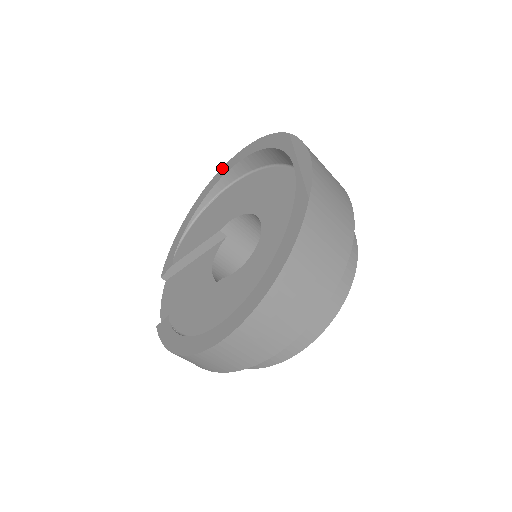
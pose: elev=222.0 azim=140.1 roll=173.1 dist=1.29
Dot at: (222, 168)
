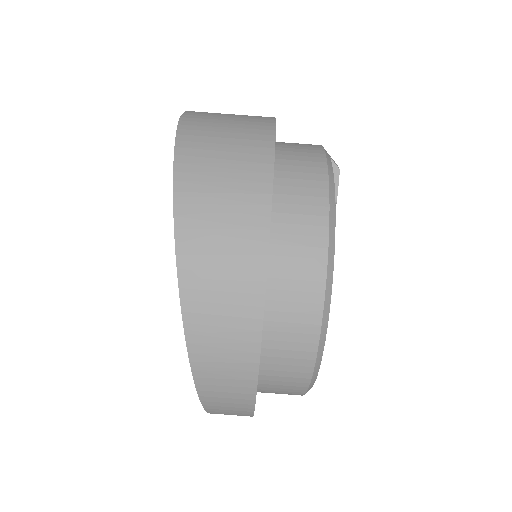
Dot at: occluded
